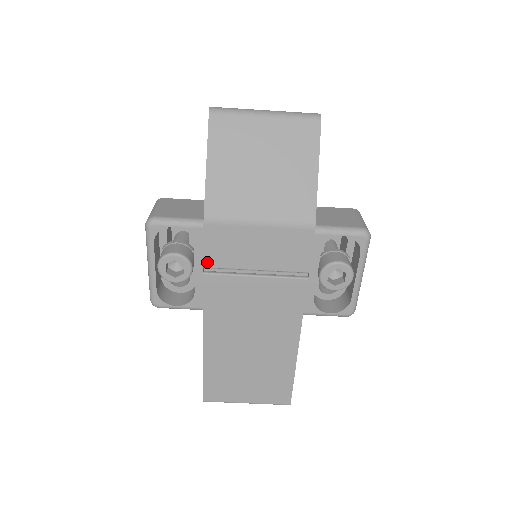
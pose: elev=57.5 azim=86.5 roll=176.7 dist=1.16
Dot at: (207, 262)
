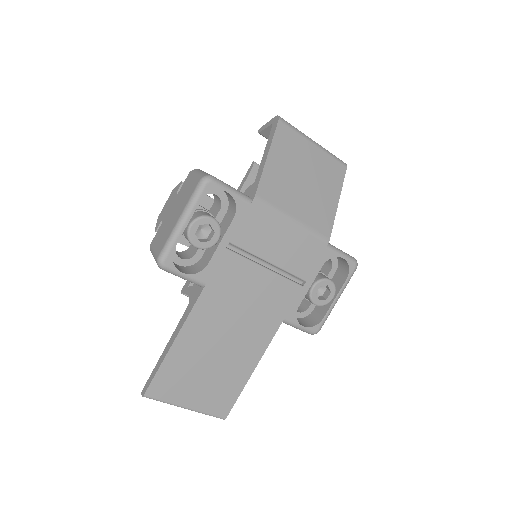
Dot at: (235, 238)
